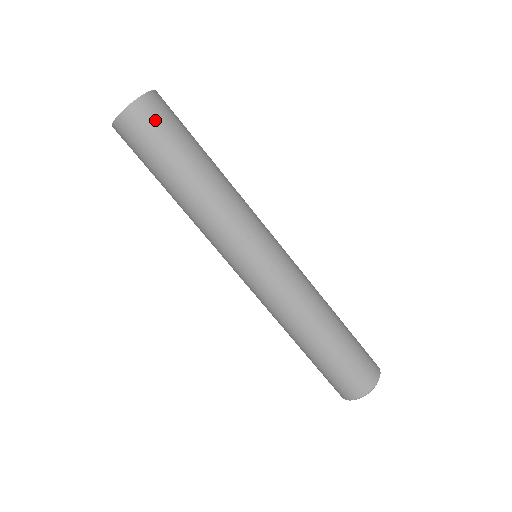
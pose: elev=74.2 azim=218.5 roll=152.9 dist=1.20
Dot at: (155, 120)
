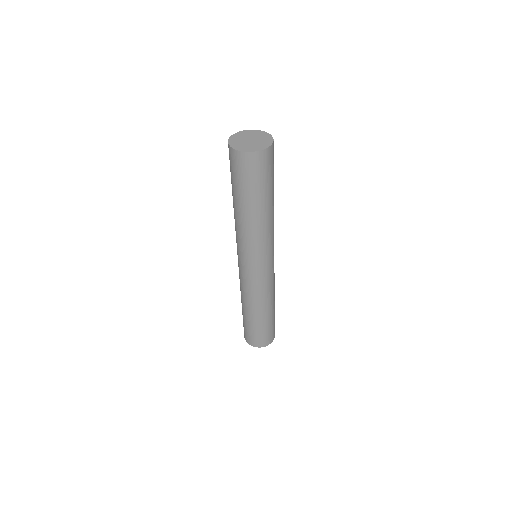
Dot at: (273, 159)
